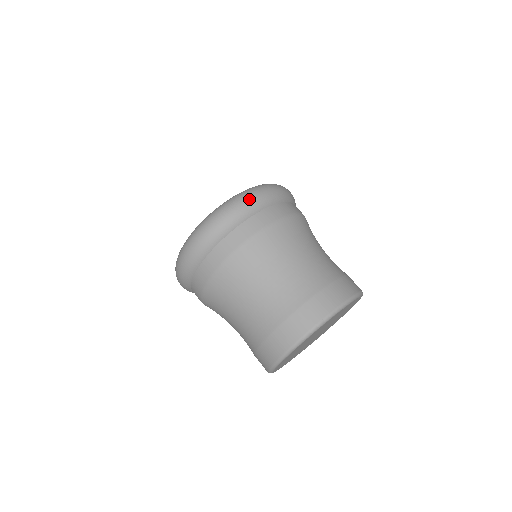
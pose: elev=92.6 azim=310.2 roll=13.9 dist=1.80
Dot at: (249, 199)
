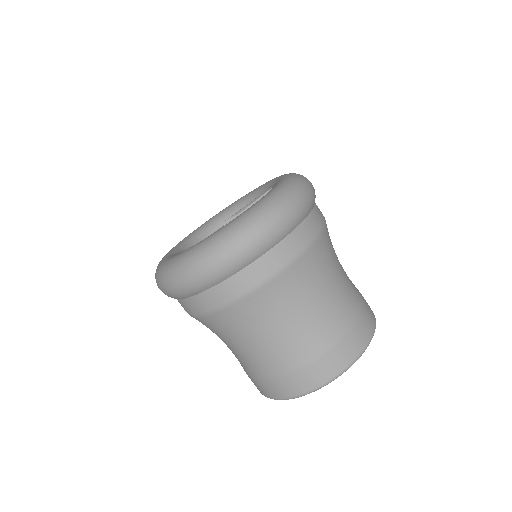
Dot at: (282, 217)
